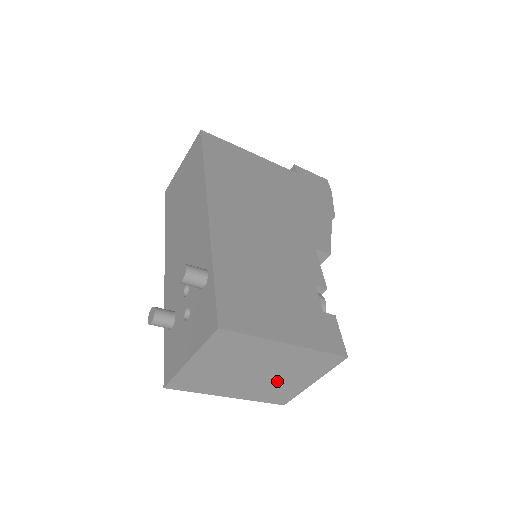
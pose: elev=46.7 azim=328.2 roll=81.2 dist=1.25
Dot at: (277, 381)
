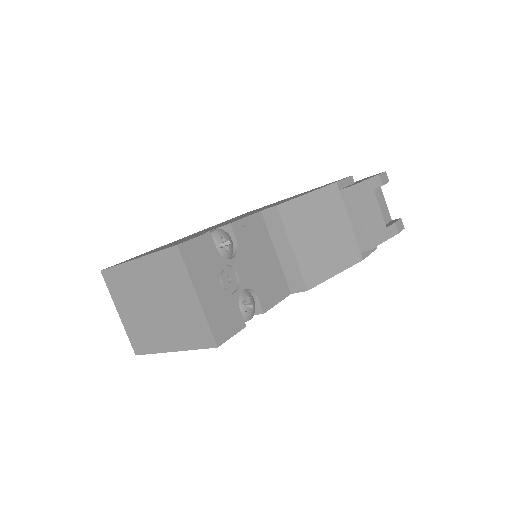
Dot at: (175, 310)
